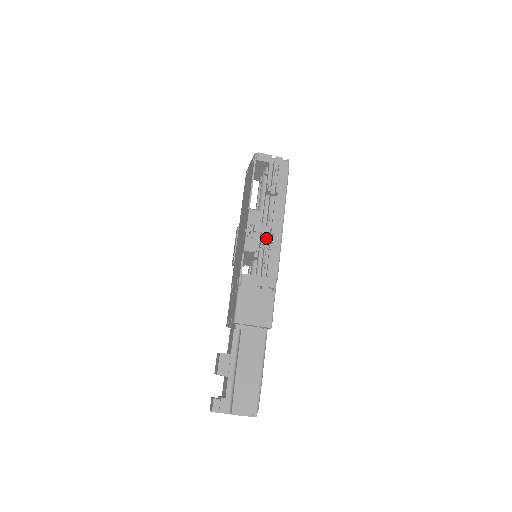
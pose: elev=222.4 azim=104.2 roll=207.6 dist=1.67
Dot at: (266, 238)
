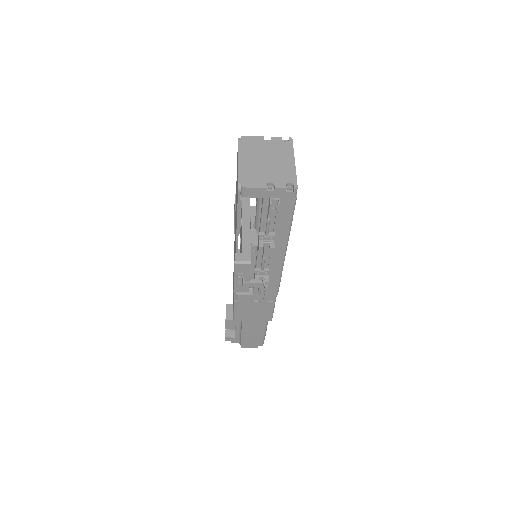
Dot at: occluded
